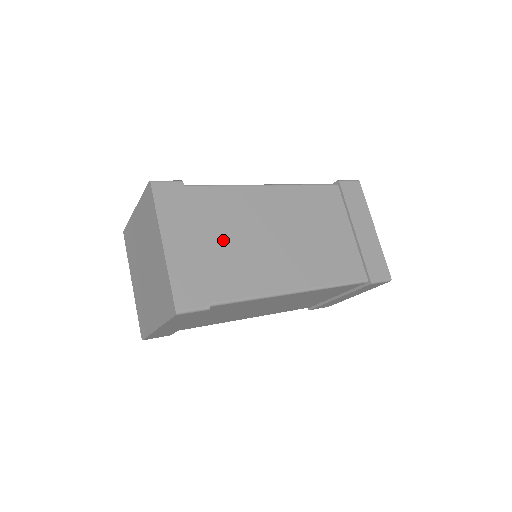
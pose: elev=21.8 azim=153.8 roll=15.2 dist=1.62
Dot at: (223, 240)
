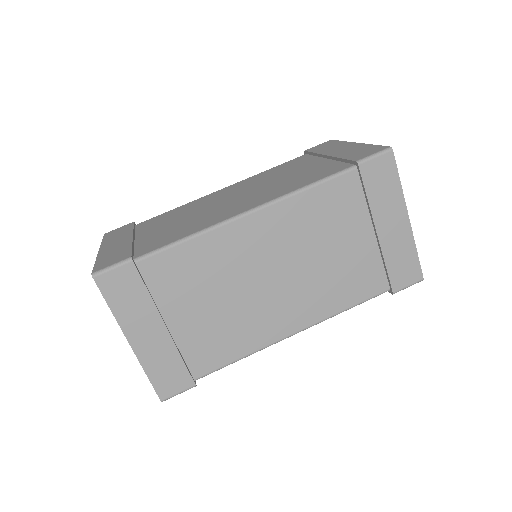
Dot at: (199, 309)
